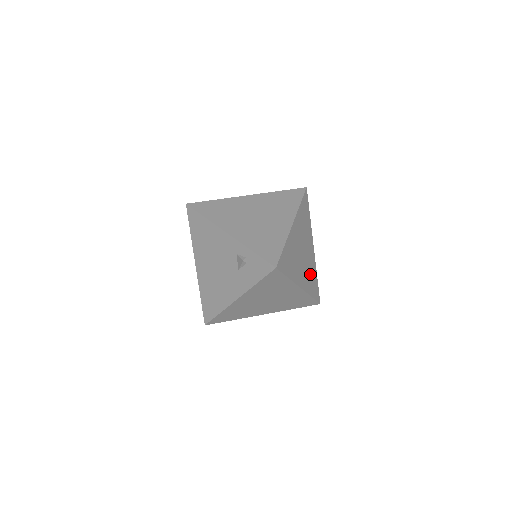
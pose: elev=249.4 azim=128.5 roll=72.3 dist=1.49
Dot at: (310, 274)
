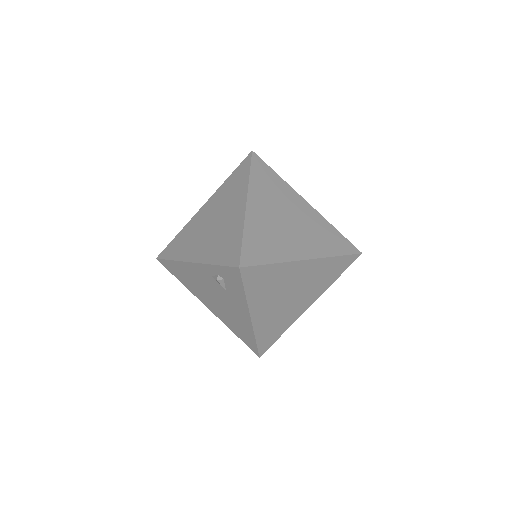
Dot at: (318, 234)
